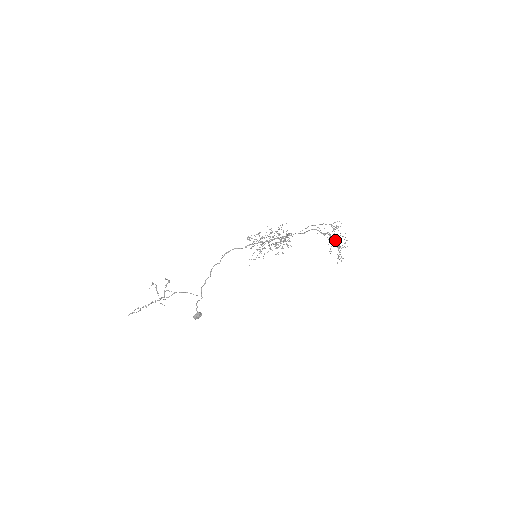
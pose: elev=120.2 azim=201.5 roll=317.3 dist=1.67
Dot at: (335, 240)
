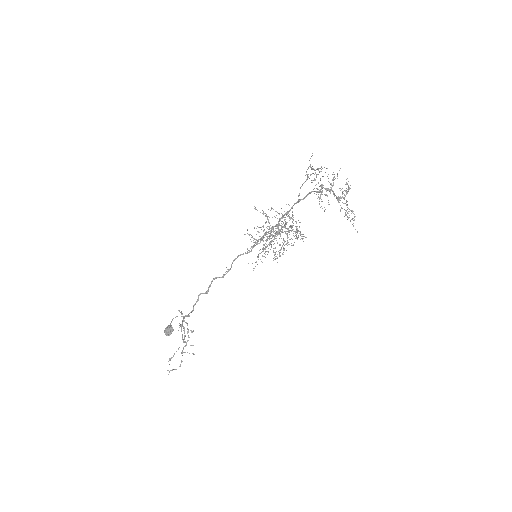
Dot at: occluded
